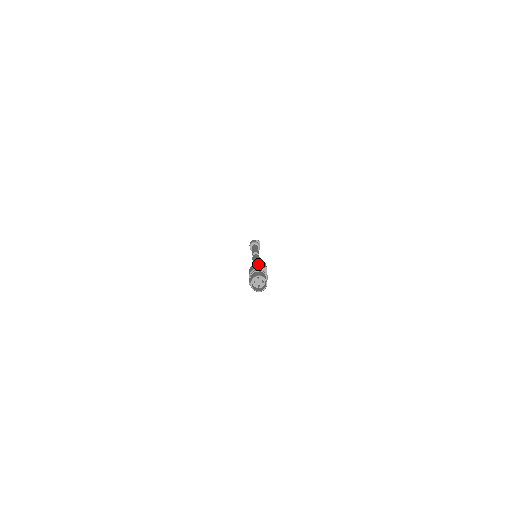
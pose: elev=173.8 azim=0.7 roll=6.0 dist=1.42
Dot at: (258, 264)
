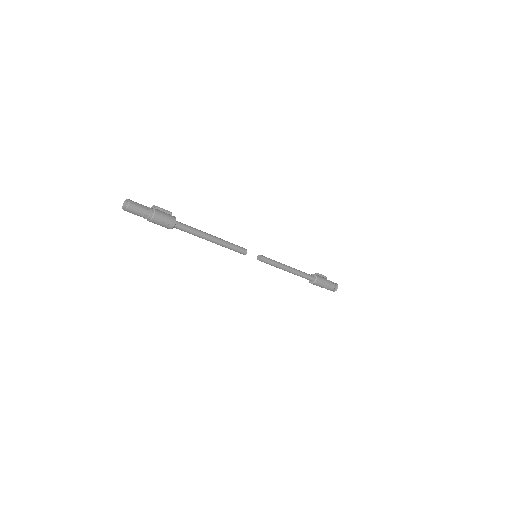
Dot at: occluded
